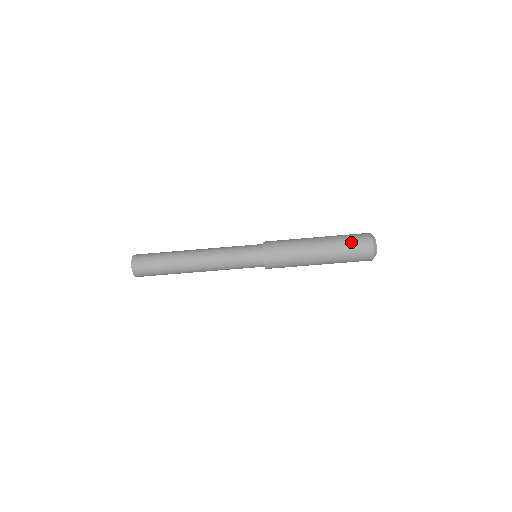
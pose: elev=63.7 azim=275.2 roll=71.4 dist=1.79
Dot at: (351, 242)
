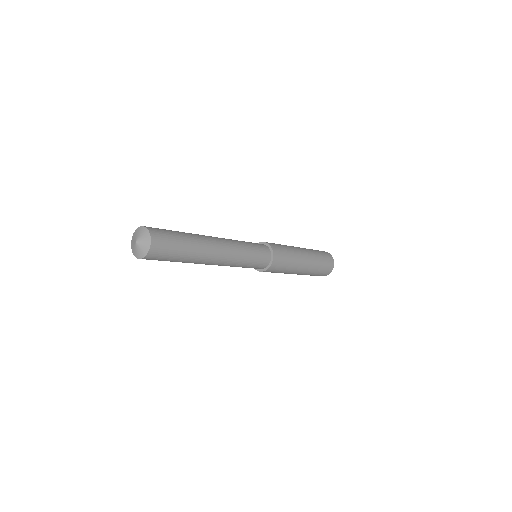
Dot at: occluded
